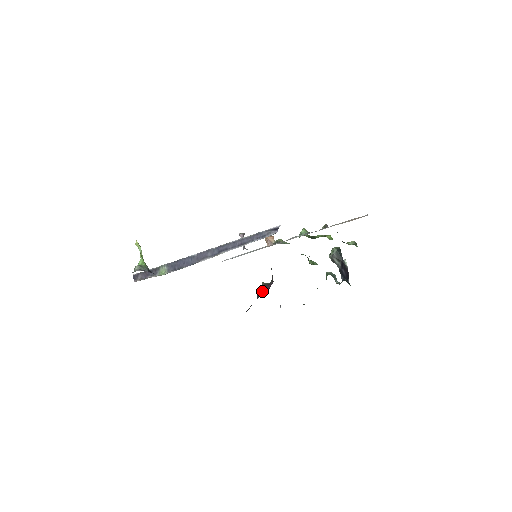
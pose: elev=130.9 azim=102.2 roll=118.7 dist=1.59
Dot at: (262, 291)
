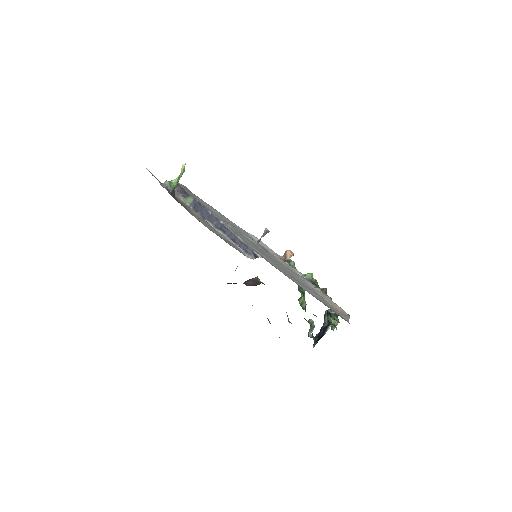
Dot at: (248, 282)
